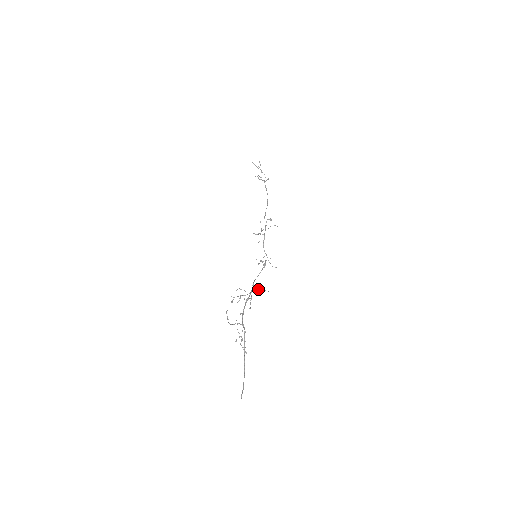
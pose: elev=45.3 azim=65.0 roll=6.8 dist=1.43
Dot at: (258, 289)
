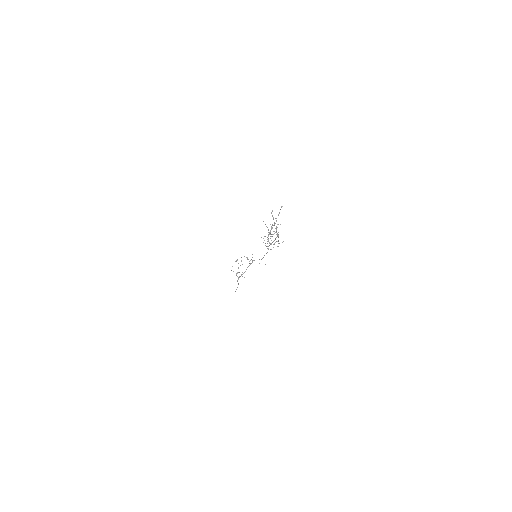
Dot at: occluded
